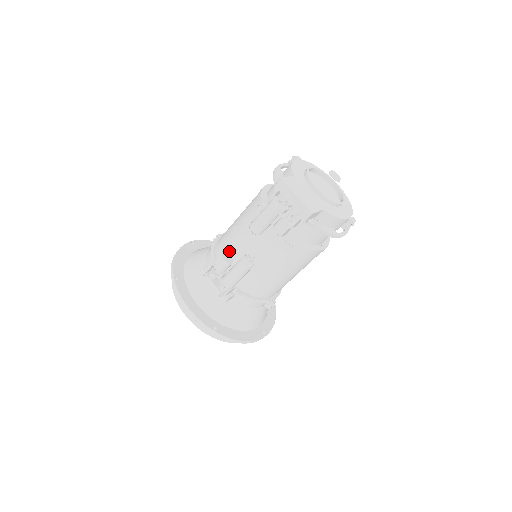
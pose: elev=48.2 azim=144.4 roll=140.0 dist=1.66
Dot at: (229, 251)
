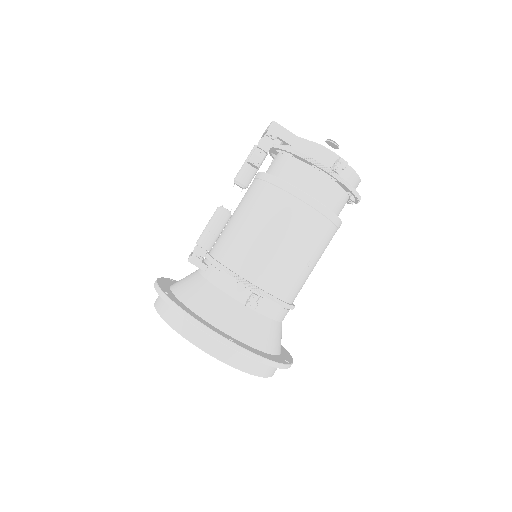
Dot at: occluded
